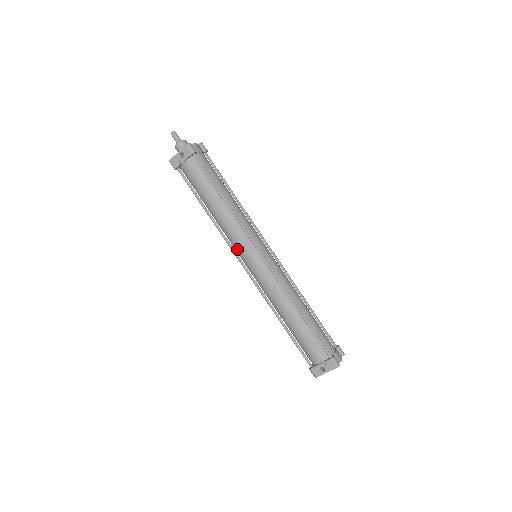
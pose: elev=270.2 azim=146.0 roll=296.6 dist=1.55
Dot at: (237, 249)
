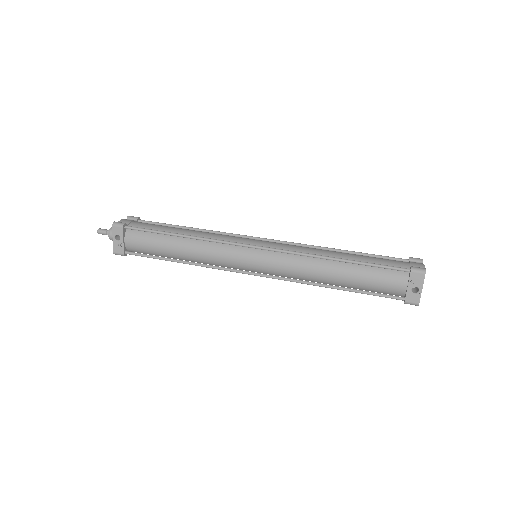
Dot at: (233, 265)
